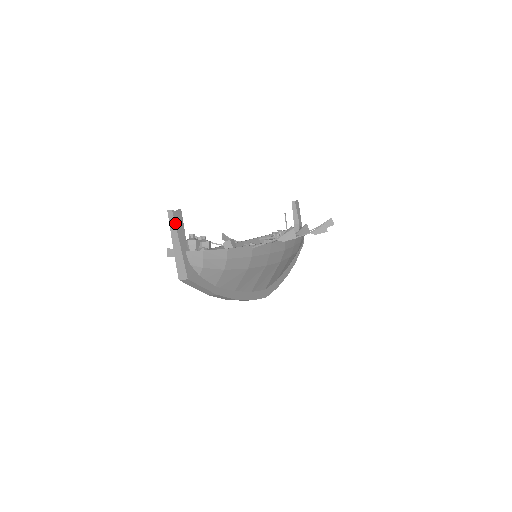
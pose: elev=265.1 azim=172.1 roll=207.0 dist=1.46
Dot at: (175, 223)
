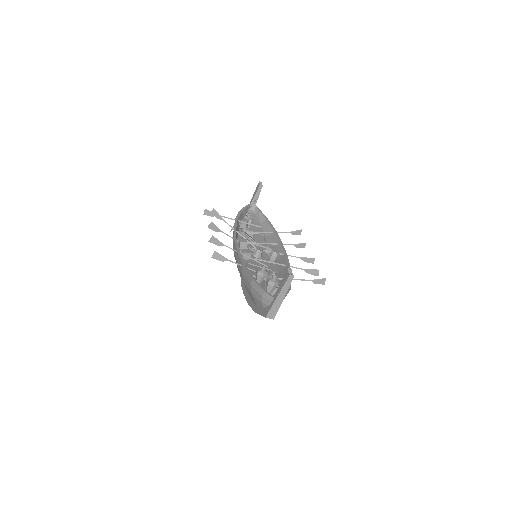
Dot at: (290, 284)
